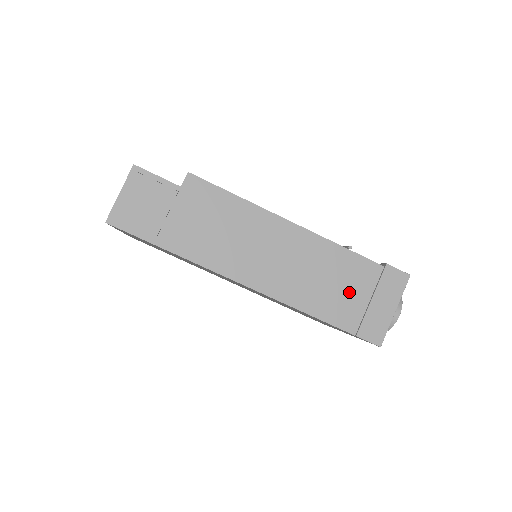
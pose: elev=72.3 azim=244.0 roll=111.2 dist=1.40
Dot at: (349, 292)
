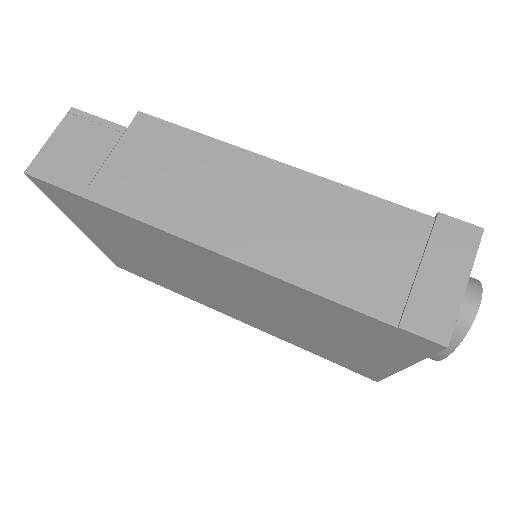
Dot at: (379, 257)
